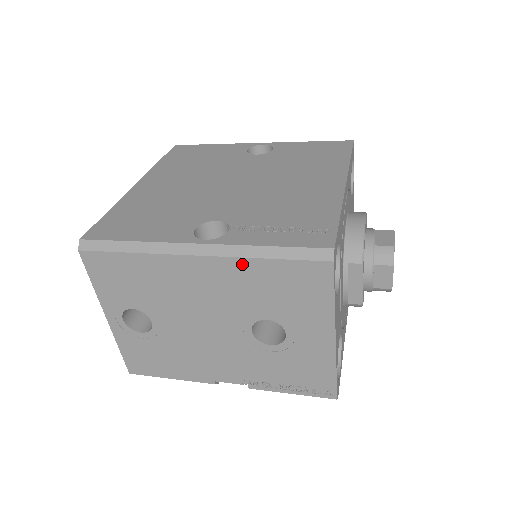
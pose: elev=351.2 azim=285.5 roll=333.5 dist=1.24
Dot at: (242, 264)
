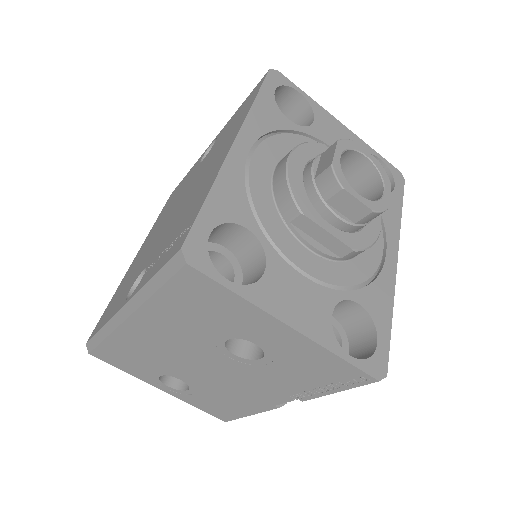
Dot at: (151, 307)
